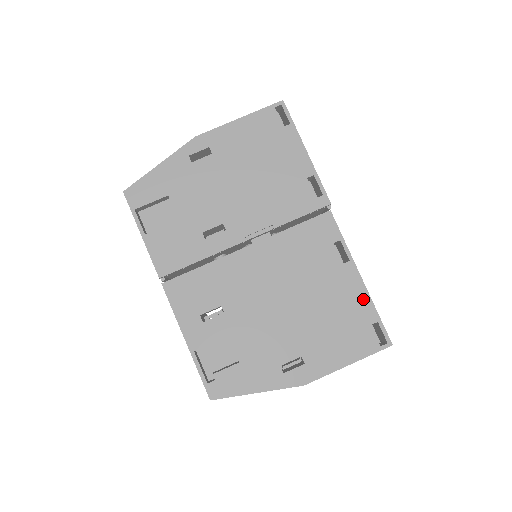
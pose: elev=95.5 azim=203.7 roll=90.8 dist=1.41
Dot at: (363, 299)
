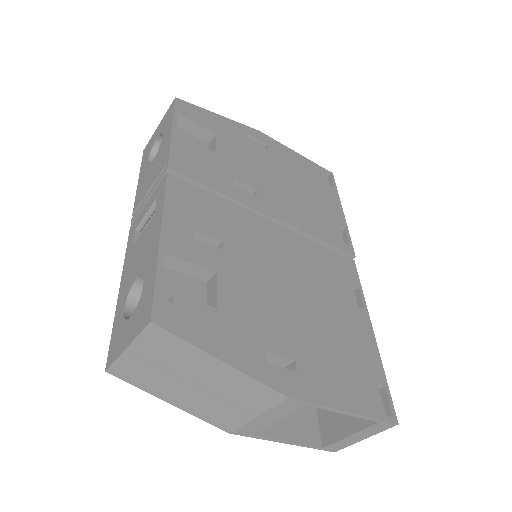
Dot at: (373, 352)
